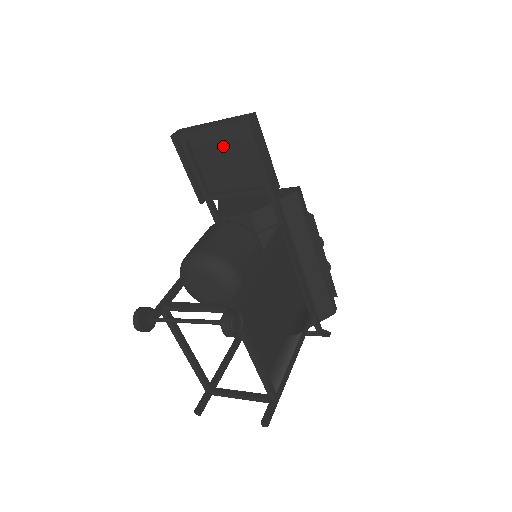
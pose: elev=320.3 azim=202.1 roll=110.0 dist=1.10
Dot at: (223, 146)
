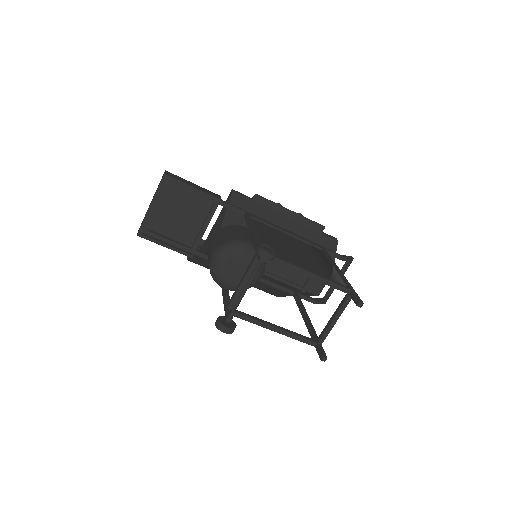
Dot at: (169, 209)
